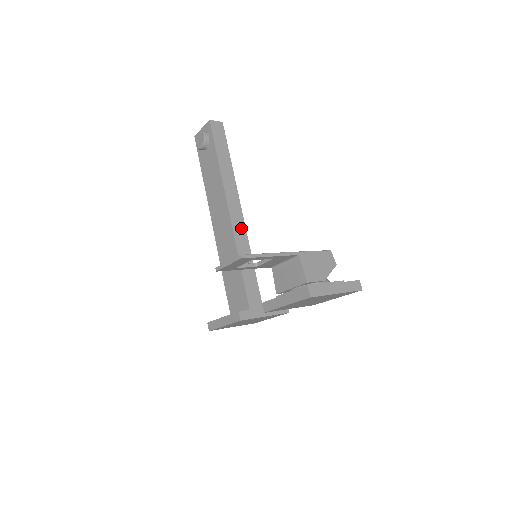
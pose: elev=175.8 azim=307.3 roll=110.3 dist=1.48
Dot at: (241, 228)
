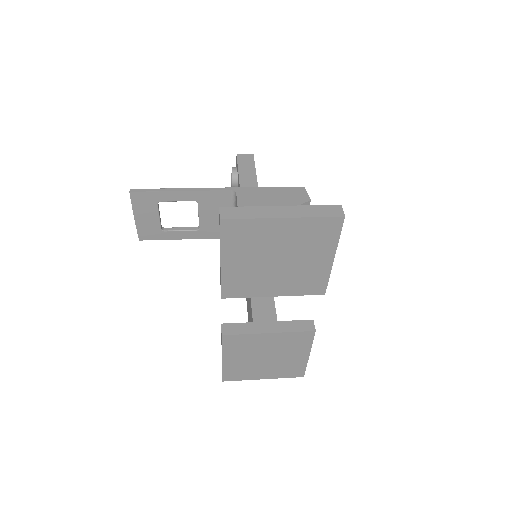
Dot at: occluded
